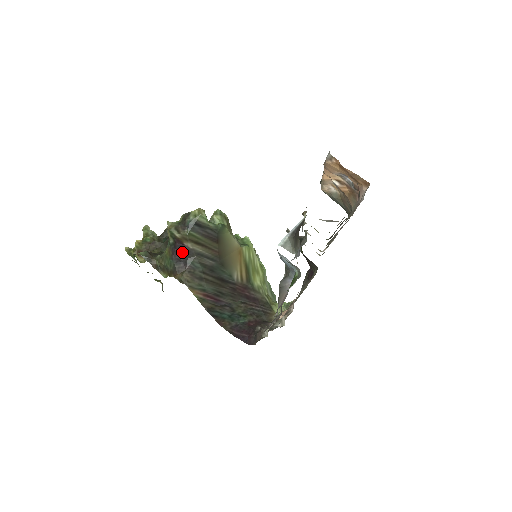
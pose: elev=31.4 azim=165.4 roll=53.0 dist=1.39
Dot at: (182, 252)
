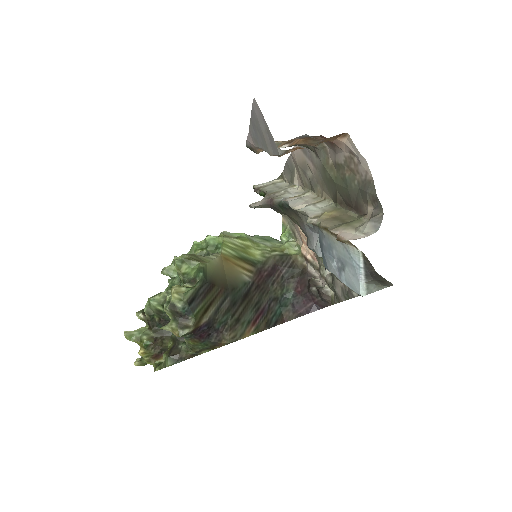
Dot at: (205, 330)
